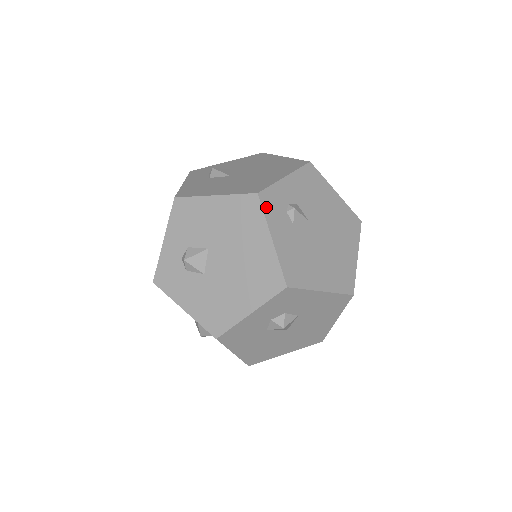
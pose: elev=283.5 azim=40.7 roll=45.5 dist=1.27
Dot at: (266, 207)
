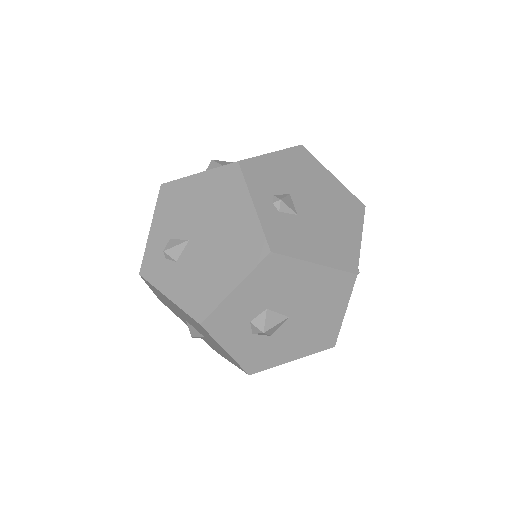
Dot at: (150, 277)
